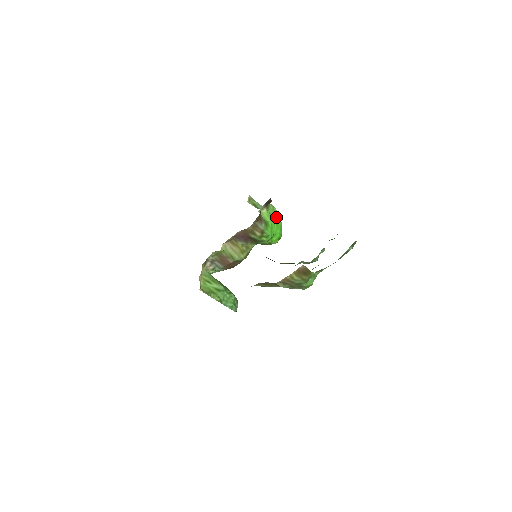
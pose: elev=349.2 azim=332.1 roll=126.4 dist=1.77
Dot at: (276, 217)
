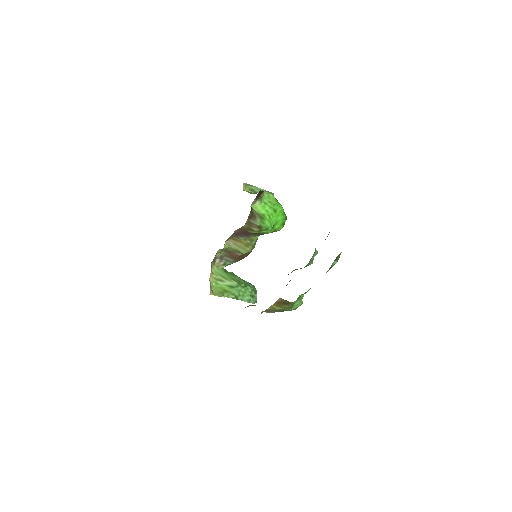
Dot at: (273, 204)
